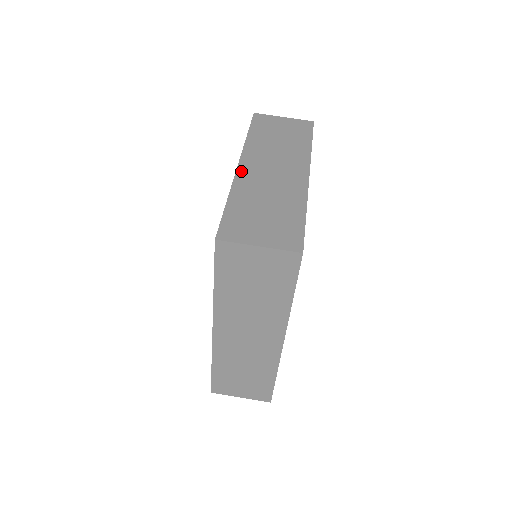
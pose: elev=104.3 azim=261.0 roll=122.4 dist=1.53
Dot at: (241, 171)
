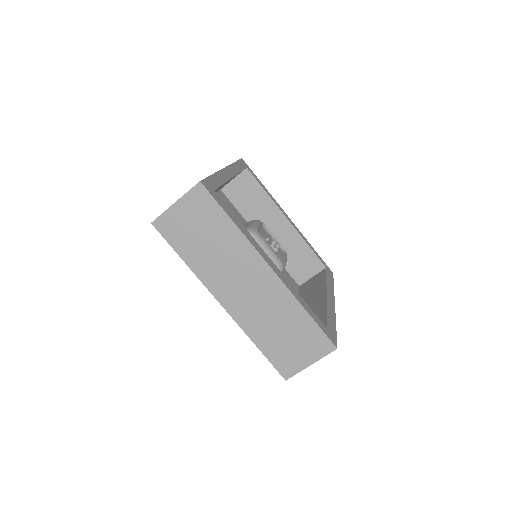
Dot at: (231, 311)
